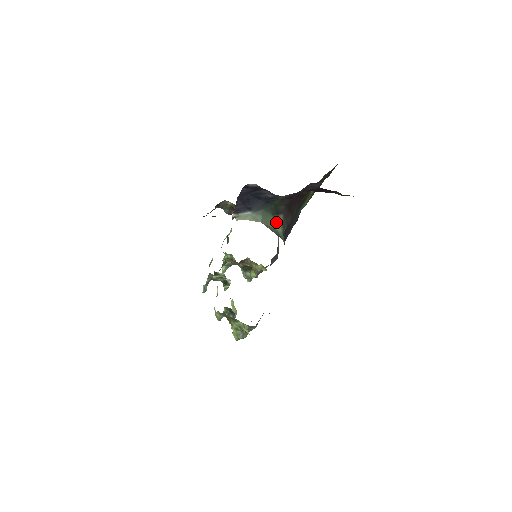
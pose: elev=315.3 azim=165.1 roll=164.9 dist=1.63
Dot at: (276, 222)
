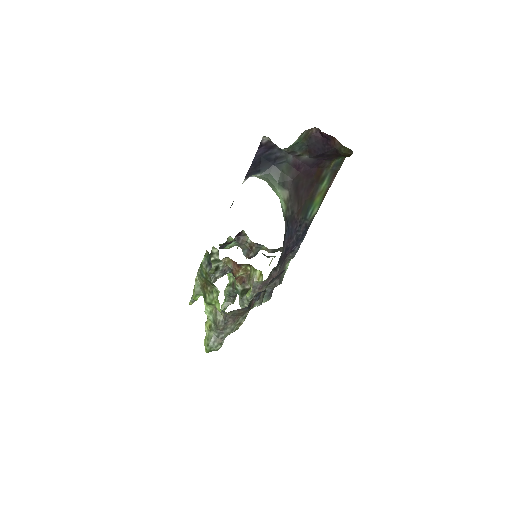
Dot at: (280, 194)
